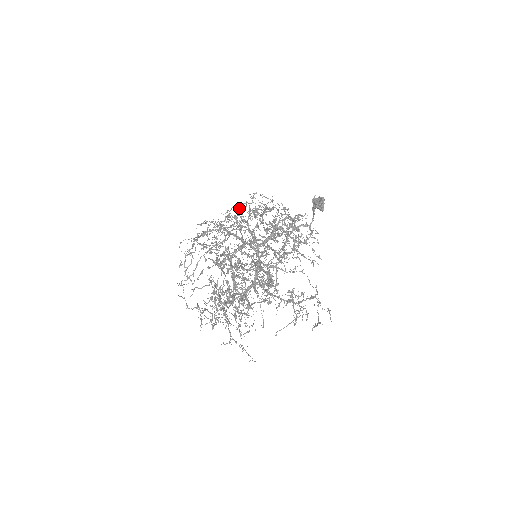
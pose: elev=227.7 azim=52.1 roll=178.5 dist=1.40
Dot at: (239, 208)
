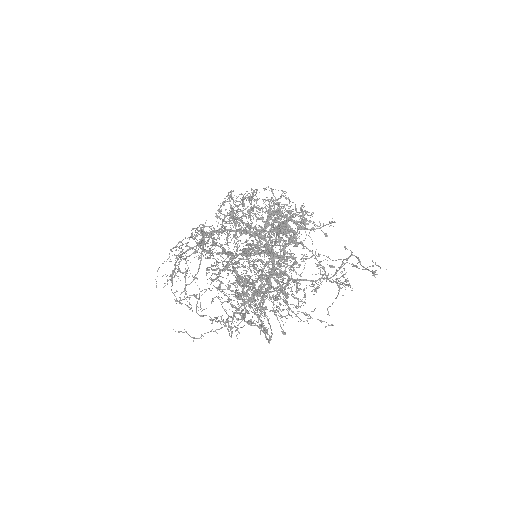
Dot at: (220, 206)
